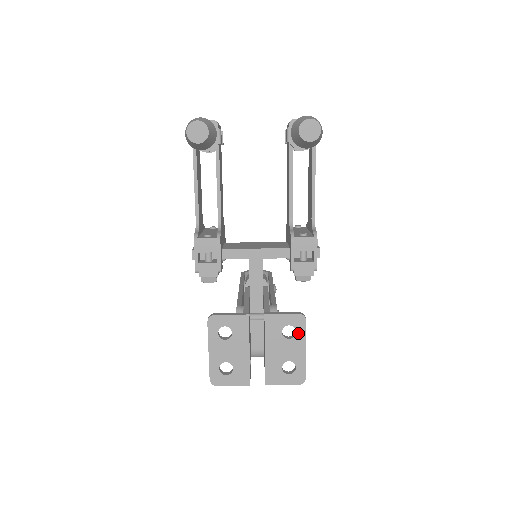
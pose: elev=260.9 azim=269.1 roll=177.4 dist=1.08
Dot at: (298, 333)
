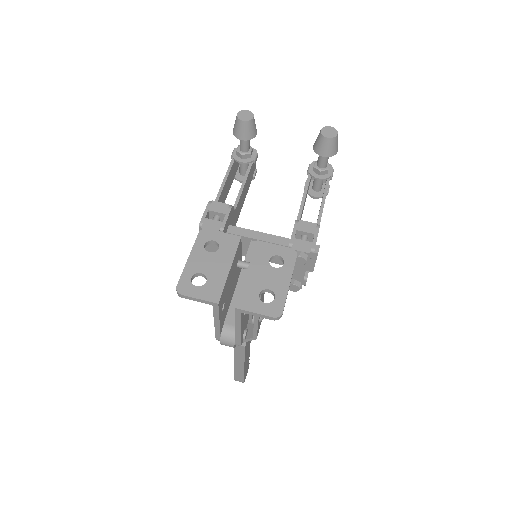
Dot at: (286, 265)
